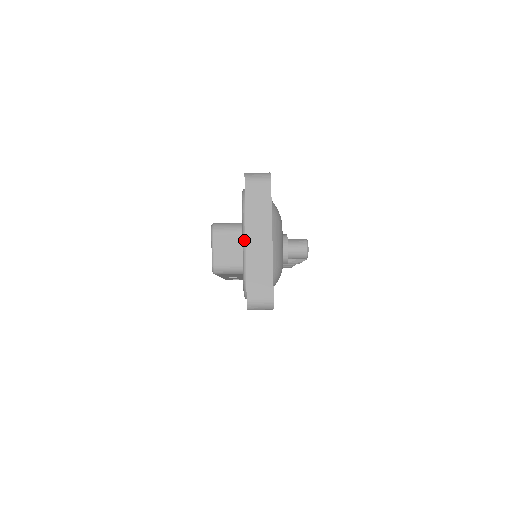
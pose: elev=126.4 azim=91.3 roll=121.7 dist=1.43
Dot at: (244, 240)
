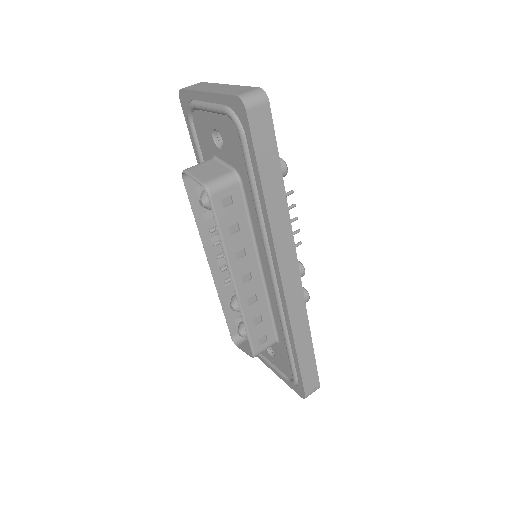
Dot at: (207, 104)
